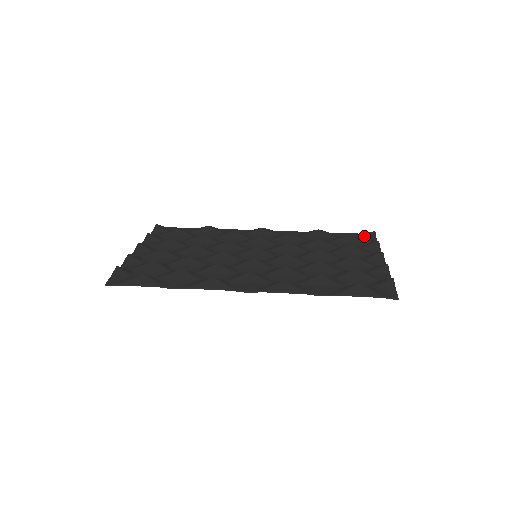
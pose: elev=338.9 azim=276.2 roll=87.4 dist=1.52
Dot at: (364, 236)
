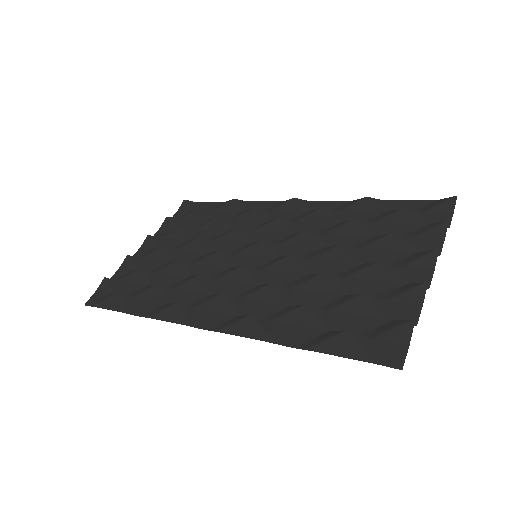
Dot at: (433, 207)
